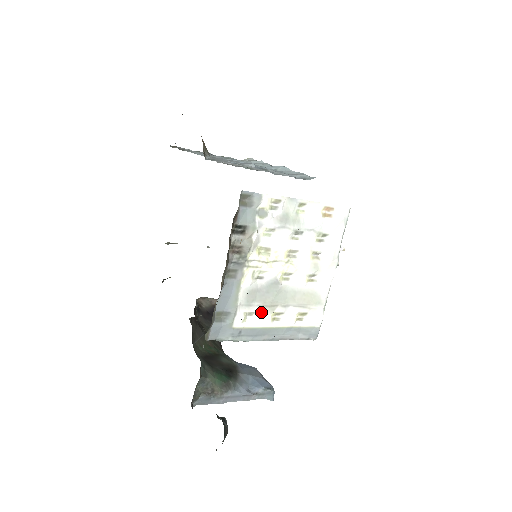
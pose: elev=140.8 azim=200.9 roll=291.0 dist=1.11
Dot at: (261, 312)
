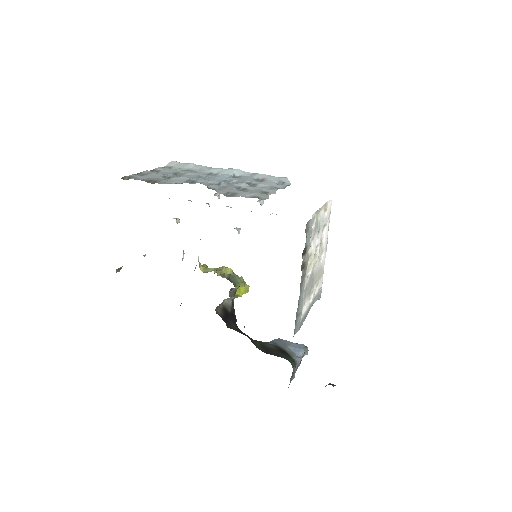
Dot at: (307, 300)
